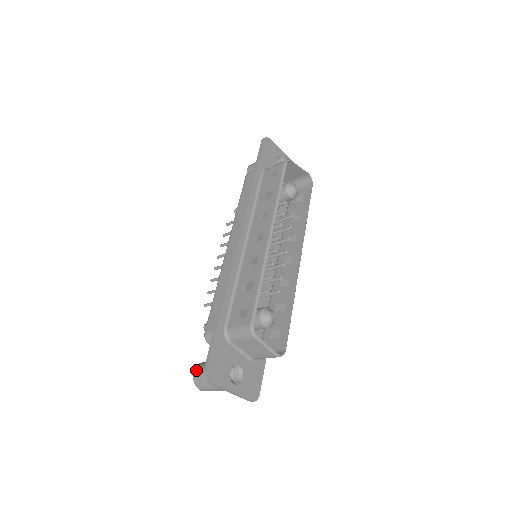
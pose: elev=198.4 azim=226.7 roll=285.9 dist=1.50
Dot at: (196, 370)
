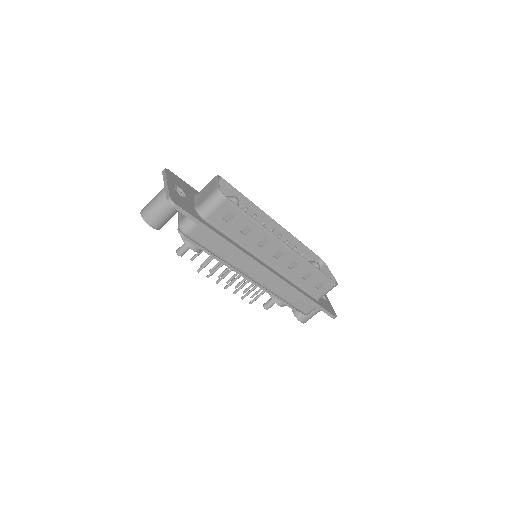
Dot at: occluded
